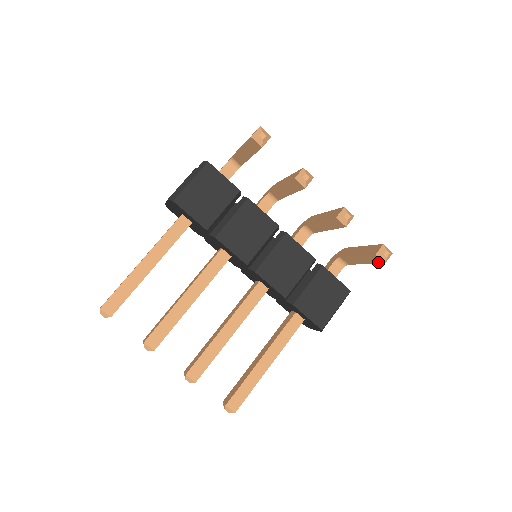
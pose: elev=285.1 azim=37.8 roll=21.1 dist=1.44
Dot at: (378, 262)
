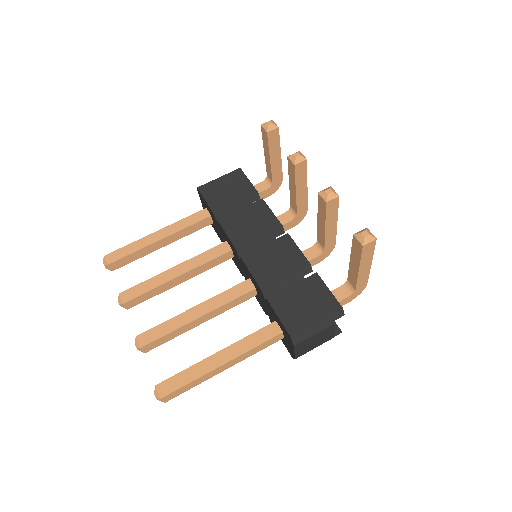
Dot at: (360, 250)
